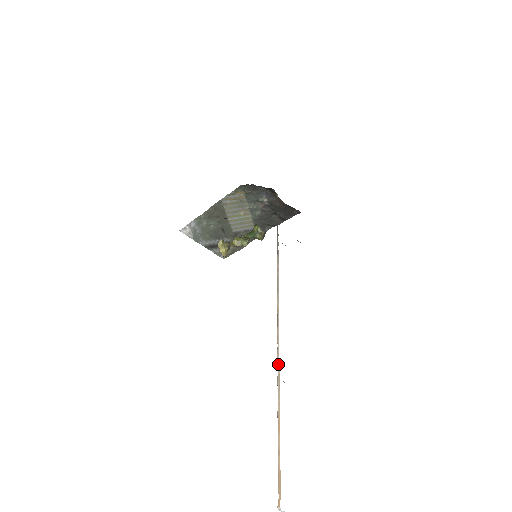
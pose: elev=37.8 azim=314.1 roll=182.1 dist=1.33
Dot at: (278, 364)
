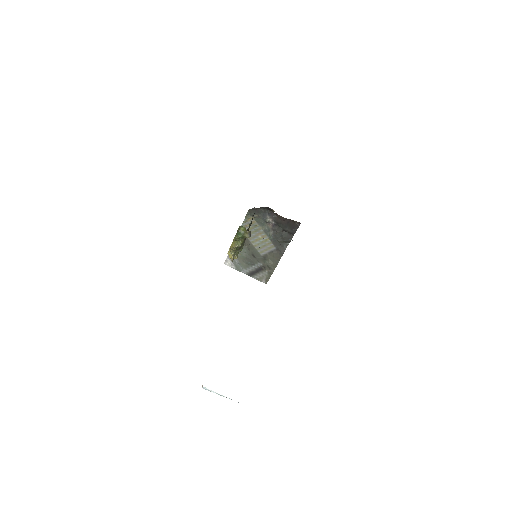
Dot at: occluded
